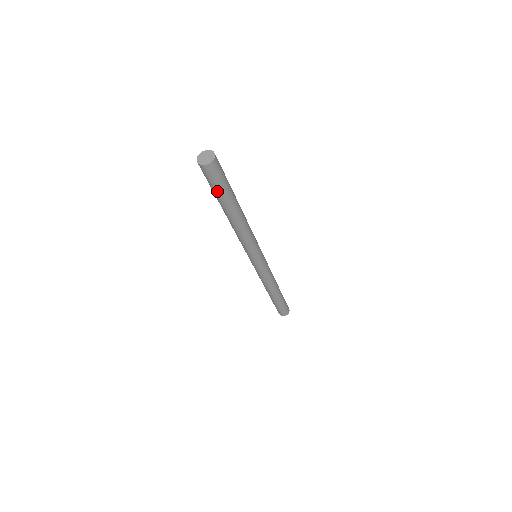
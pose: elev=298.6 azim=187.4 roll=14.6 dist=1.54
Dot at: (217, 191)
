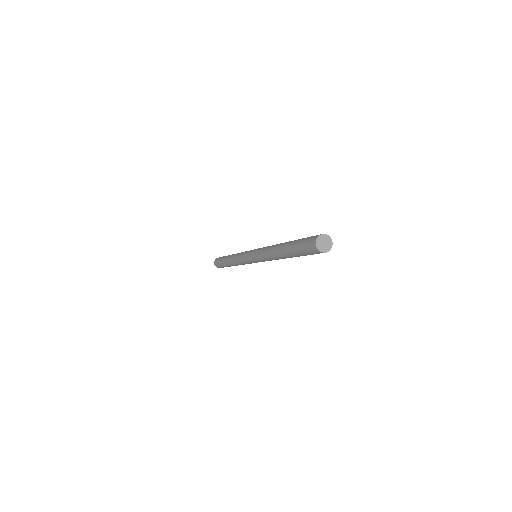
Dot at: (299, 251)
